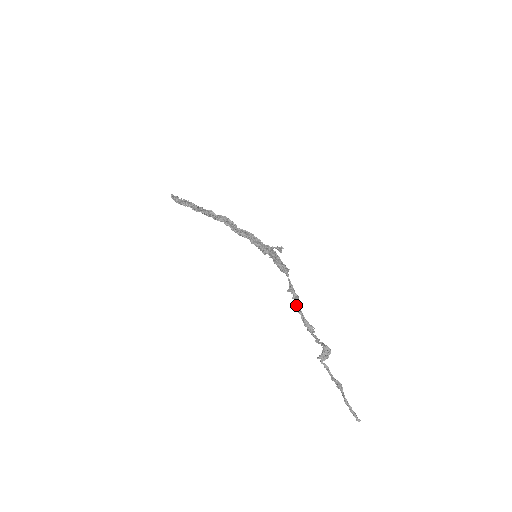
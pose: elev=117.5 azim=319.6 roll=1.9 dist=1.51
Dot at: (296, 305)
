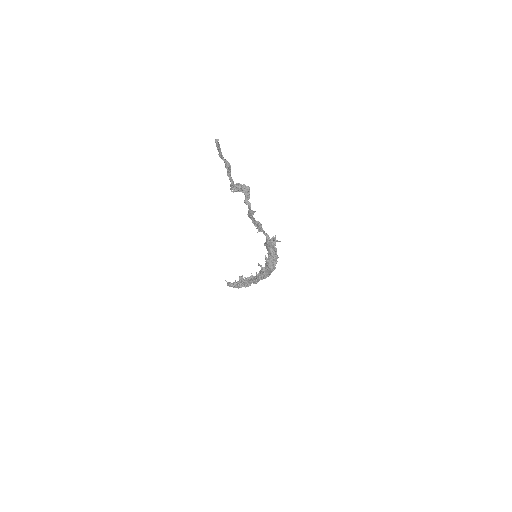
Dot at: (254, 223)
